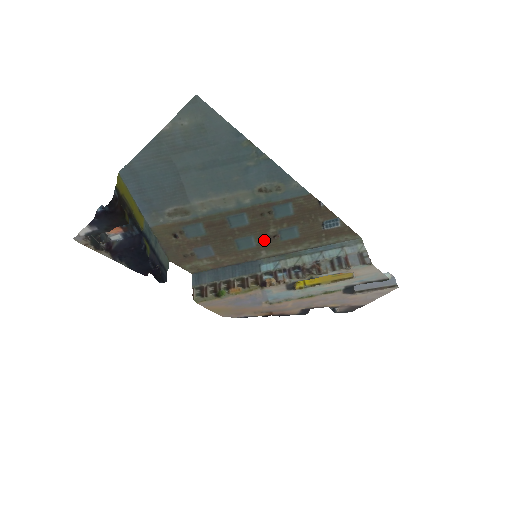
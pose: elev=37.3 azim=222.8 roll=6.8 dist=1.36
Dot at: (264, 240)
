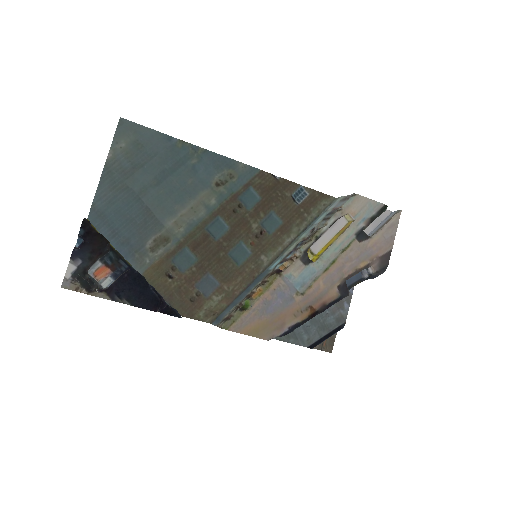
Dot at: (255, 242)
